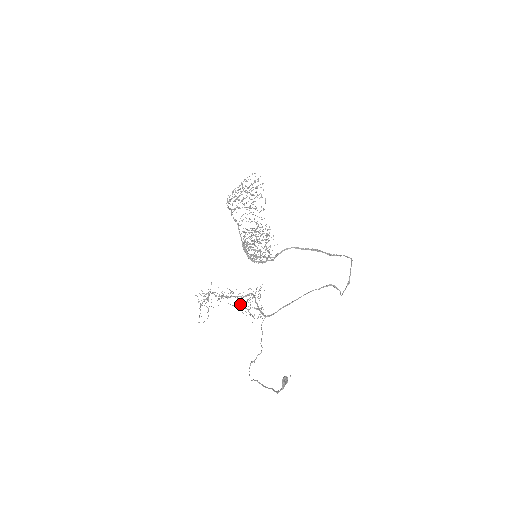
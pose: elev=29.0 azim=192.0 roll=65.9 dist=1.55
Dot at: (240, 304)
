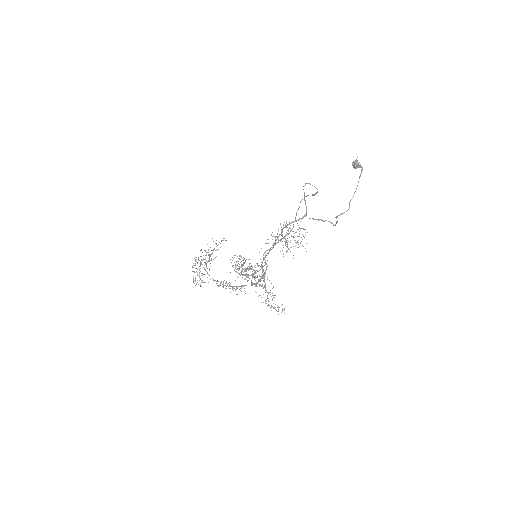
Dot at: (286, 241)
